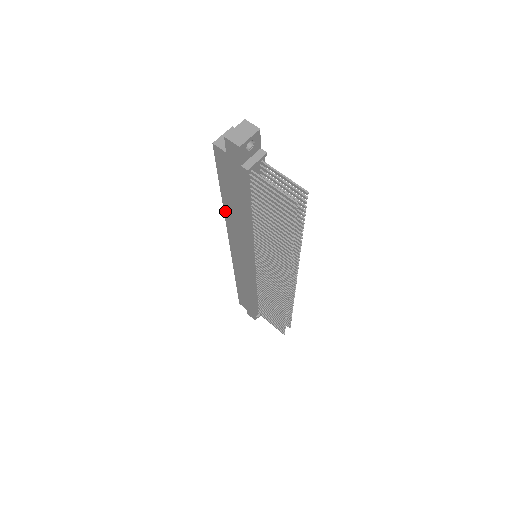
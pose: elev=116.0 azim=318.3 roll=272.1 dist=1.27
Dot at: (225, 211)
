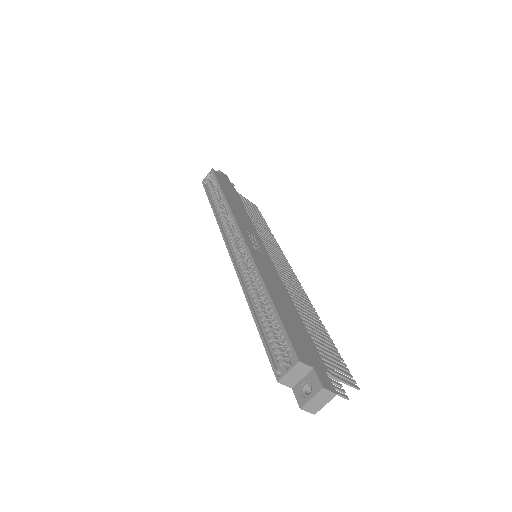
Dot at: (247, 299)
